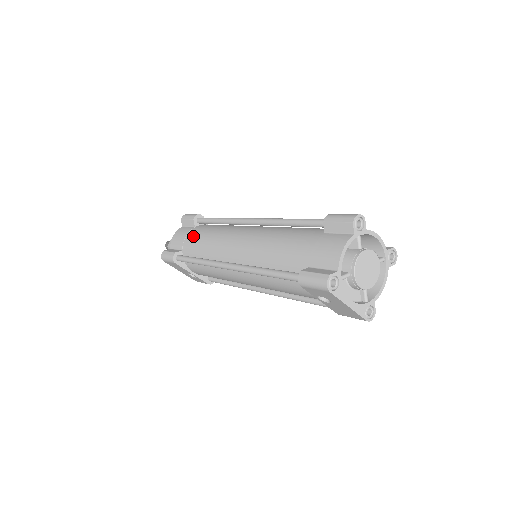
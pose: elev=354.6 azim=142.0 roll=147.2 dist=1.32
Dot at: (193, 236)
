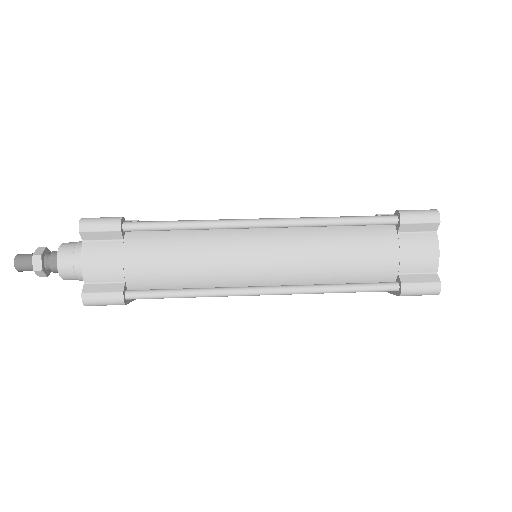
Dot at: (145, 259)
